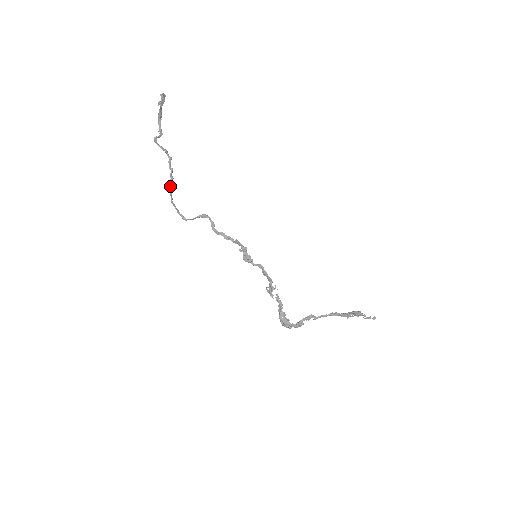
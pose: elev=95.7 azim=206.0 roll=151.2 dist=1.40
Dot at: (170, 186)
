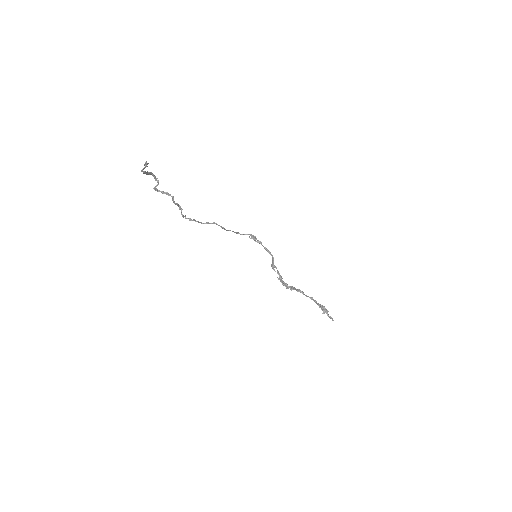
Dot at: occluded
